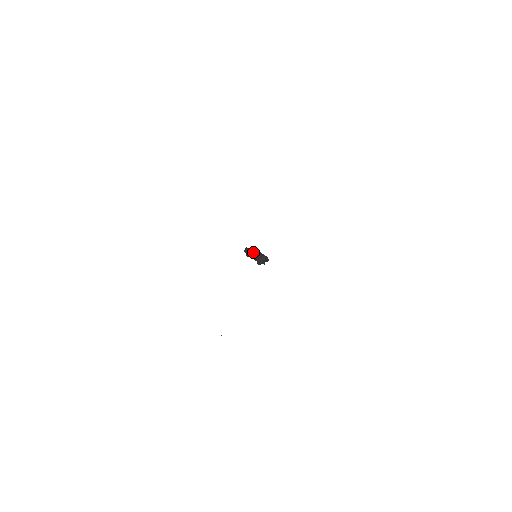
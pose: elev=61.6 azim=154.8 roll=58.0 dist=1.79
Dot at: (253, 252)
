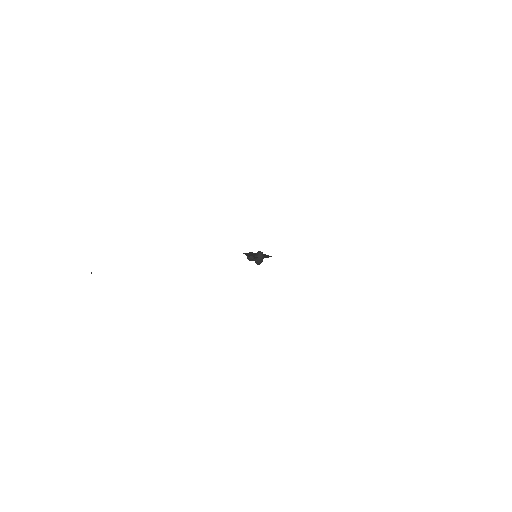
Dot at: occluded
